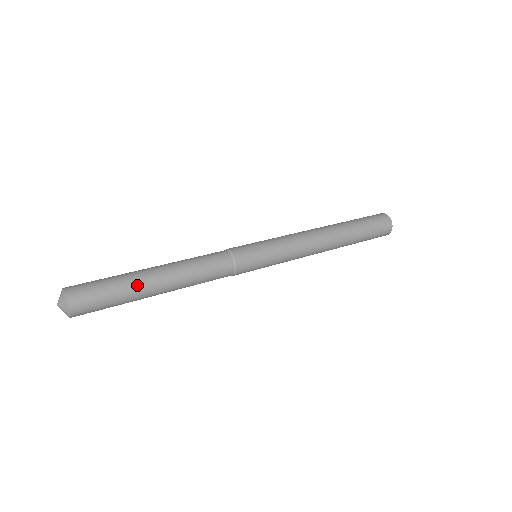
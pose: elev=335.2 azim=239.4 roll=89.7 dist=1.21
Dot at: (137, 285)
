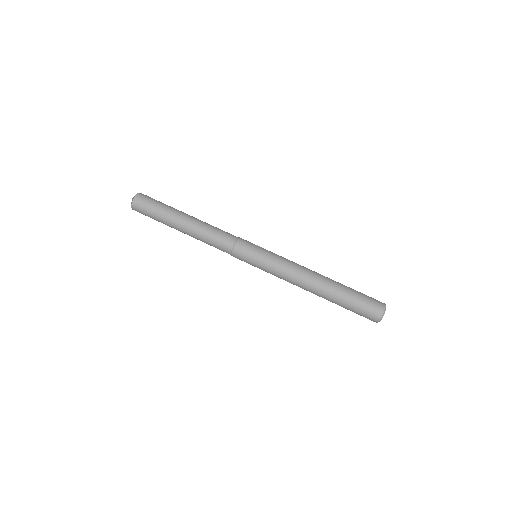
Dot at: (169, 226)
